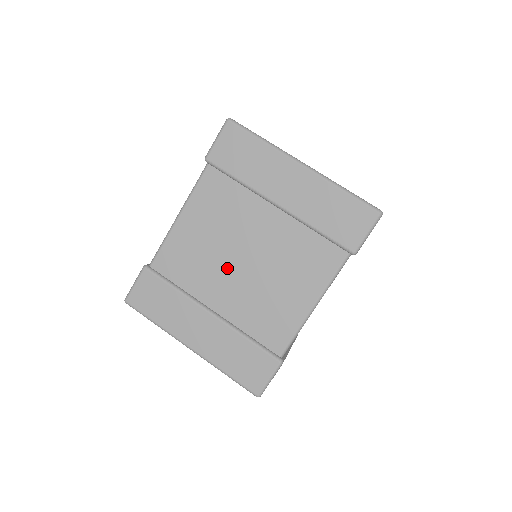
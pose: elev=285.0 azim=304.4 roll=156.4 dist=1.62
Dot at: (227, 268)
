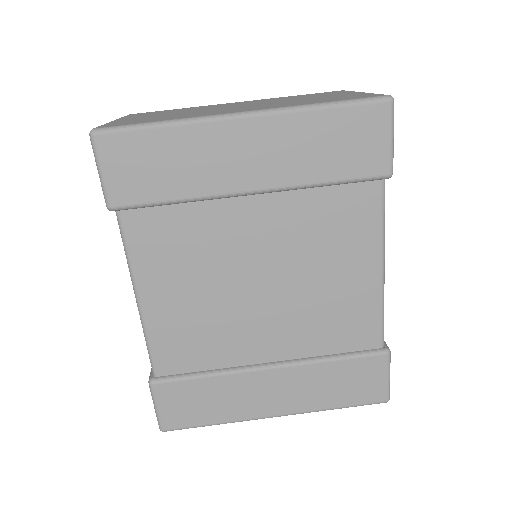
Dot at: (248, 309)
